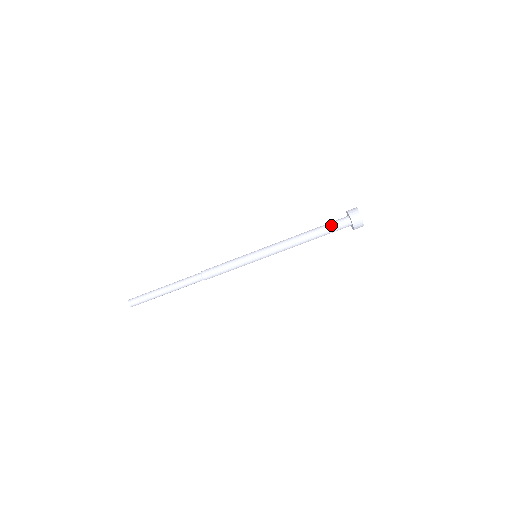
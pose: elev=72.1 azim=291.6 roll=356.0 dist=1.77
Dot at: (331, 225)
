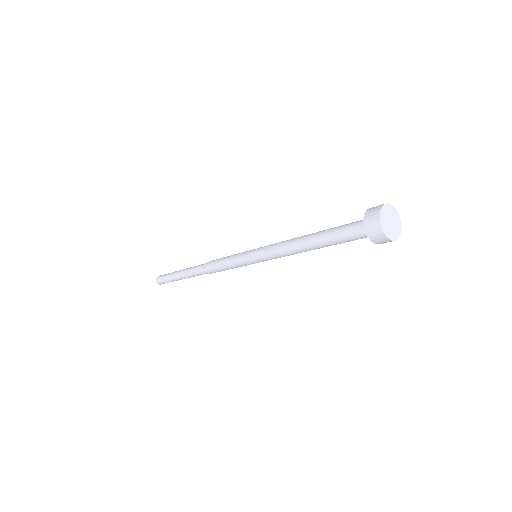
Dot at: (342, 238)
